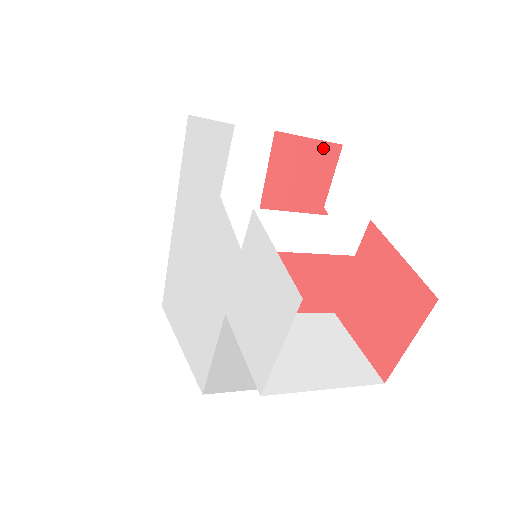
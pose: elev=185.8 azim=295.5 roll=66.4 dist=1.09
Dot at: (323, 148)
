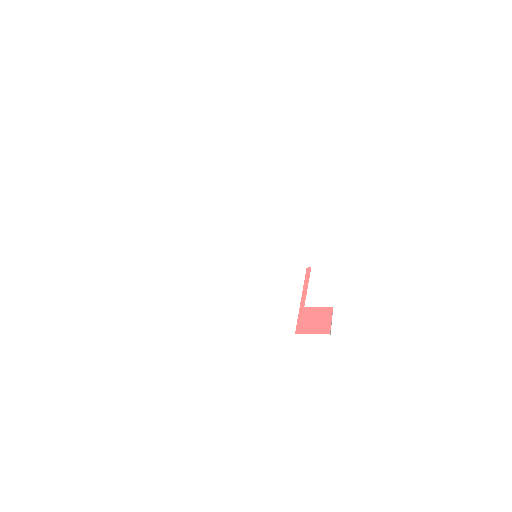
Dot at: occluded
